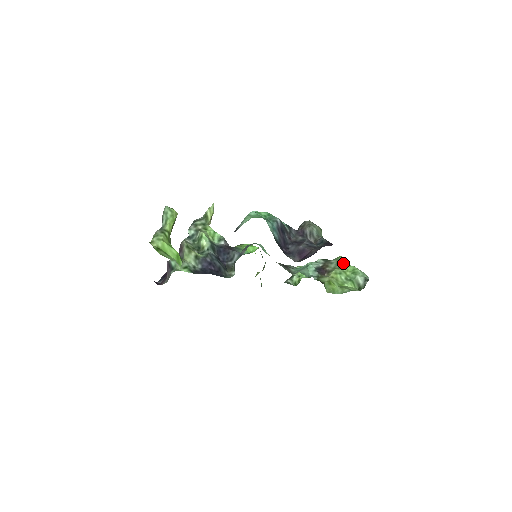
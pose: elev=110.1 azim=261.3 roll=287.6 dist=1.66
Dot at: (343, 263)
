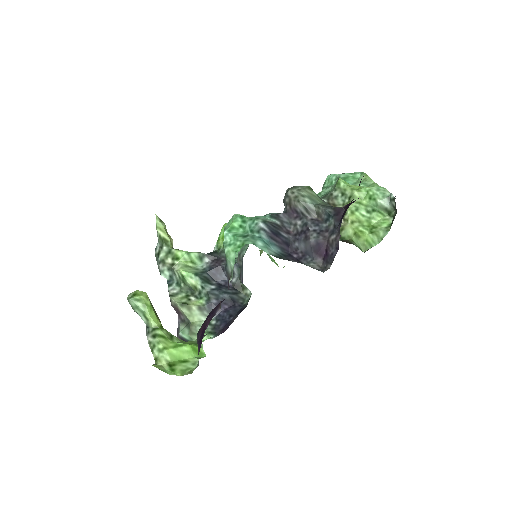
Dot at: (349, 191)
